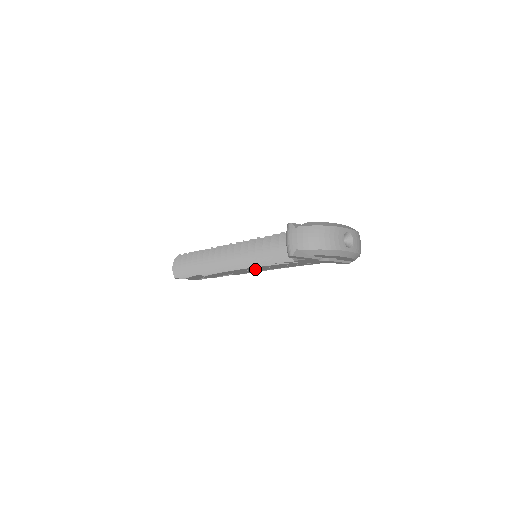
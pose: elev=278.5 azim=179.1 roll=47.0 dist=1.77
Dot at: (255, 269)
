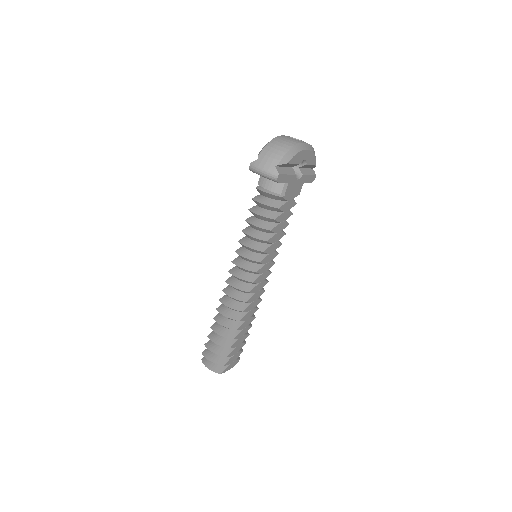
Dot at: (267, 263)
